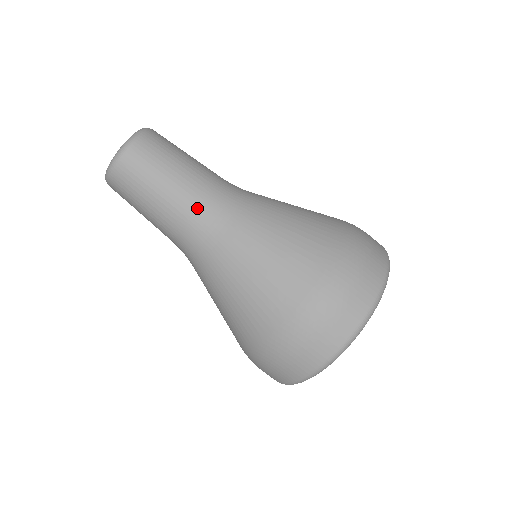
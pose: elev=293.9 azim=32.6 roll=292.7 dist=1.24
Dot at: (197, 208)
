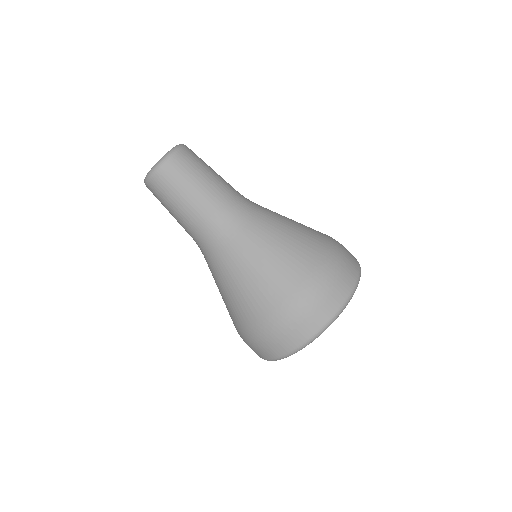
Dot at: (215, 214)
